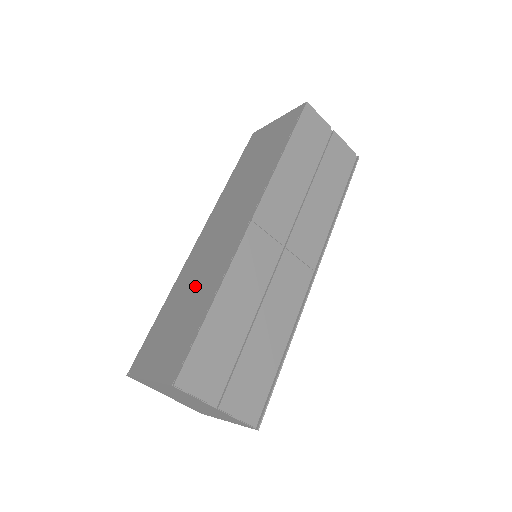
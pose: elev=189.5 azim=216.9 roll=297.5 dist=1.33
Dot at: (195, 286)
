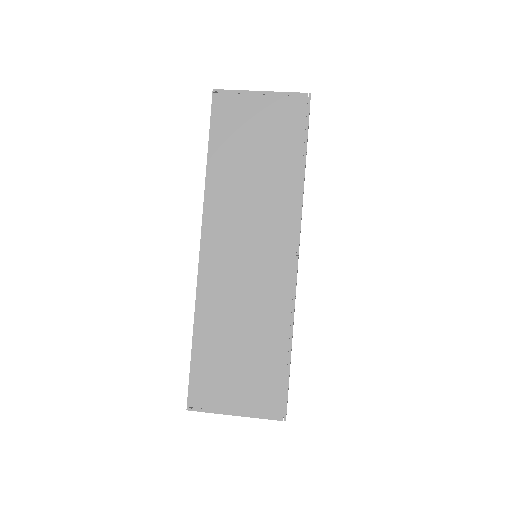
Dot at: (245, 320)
